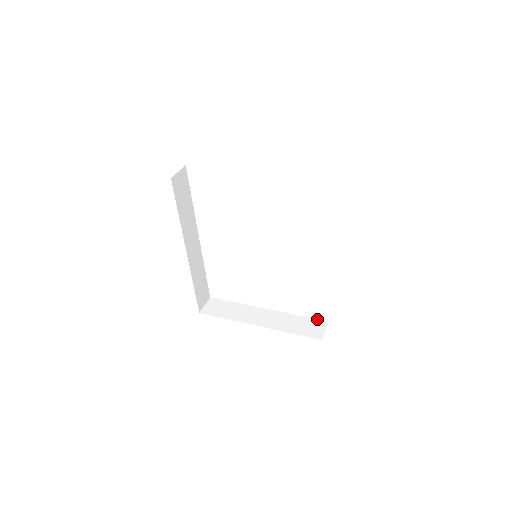
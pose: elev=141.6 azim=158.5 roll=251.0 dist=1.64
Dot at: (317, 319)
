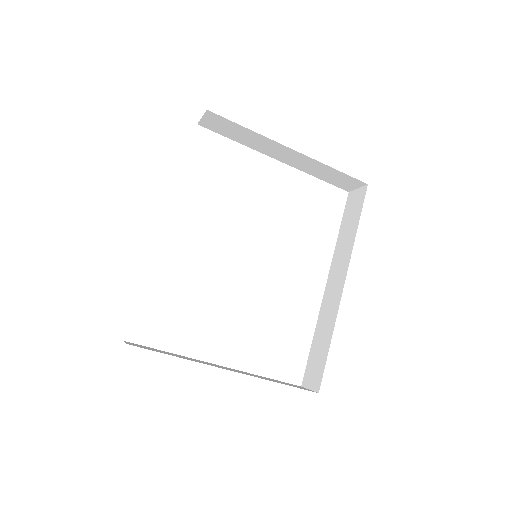
Dot at: occluded
